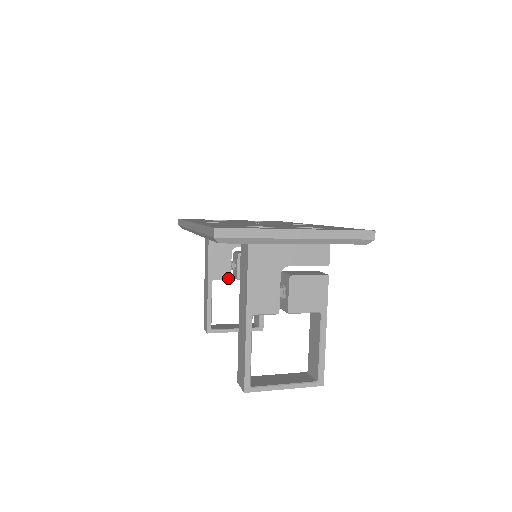
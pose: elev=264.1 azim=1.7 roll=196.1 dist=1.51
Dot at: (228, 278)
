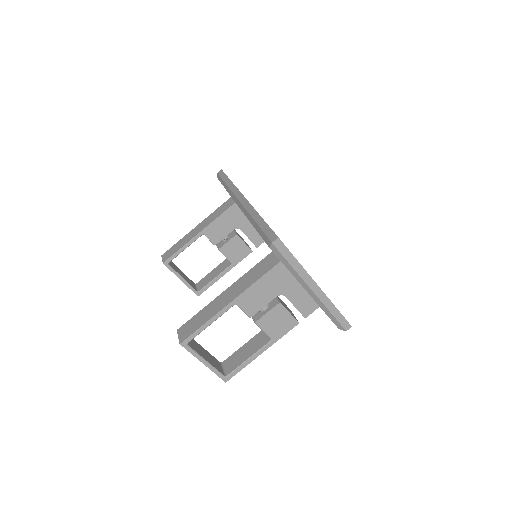
Dot at: (214, 243)
